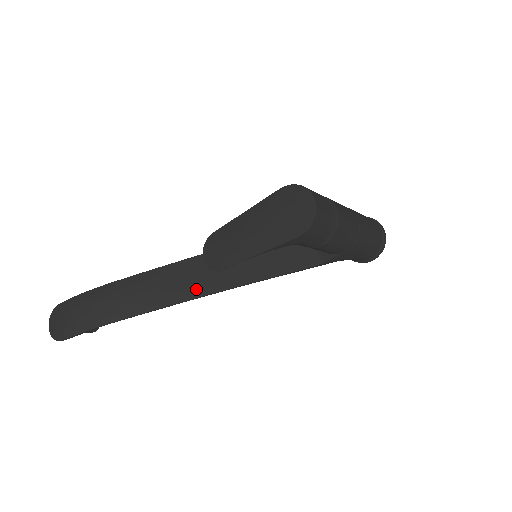
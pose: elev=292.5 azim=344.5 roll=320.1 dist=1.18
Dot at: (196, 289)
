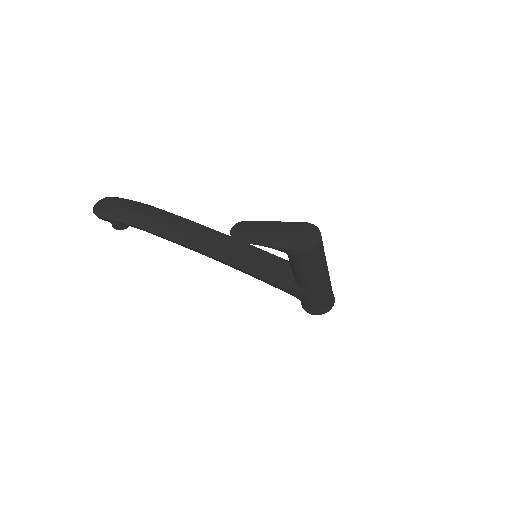
Dot at: (207, 248)
